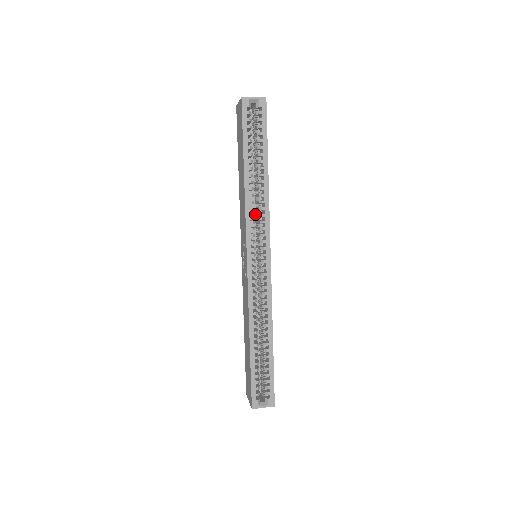
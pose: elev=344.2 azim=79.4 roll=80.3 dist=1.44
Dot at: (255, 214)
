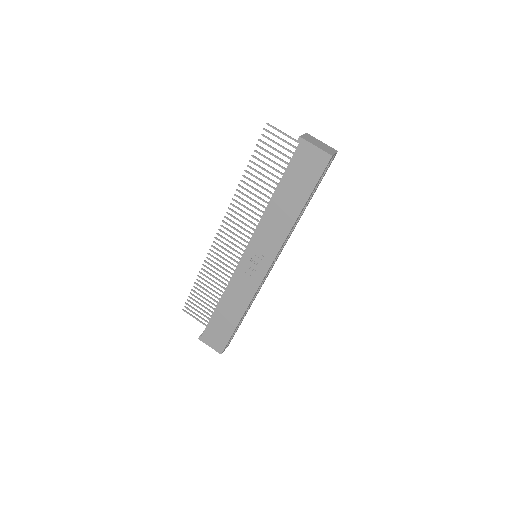
Dot at: occluded
